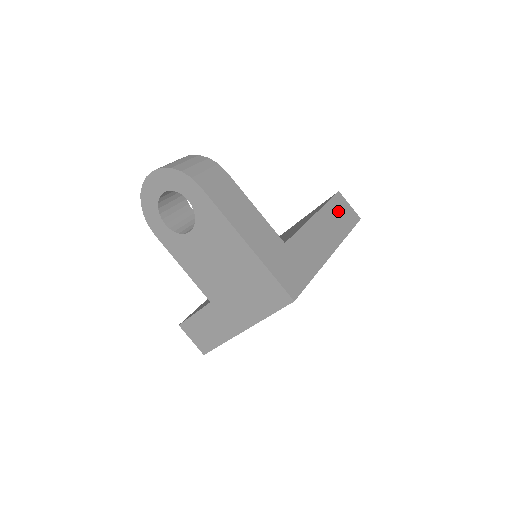
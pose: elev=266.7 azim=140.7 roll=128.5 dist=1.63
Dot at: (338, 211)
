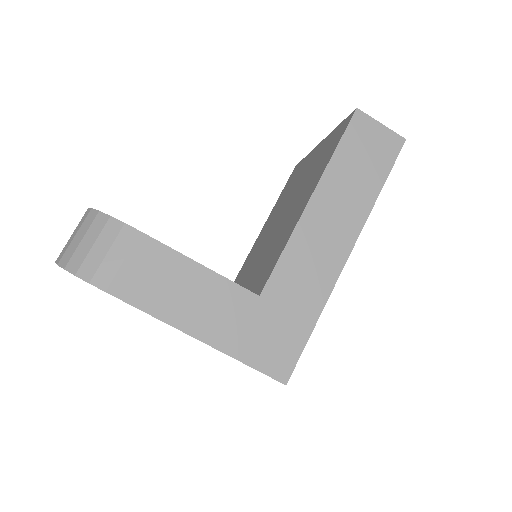
Dot at: (357, 157)
